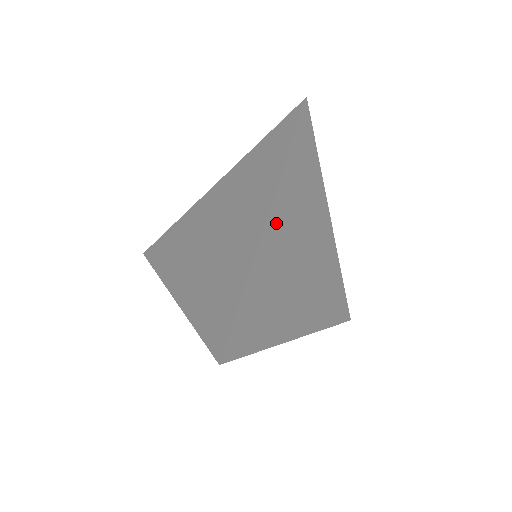
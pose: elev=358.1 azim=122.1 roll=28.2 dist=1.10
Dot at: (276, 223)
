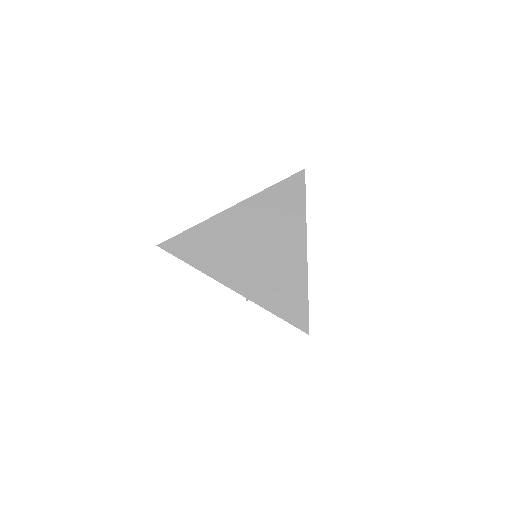
Dot at: occluded
